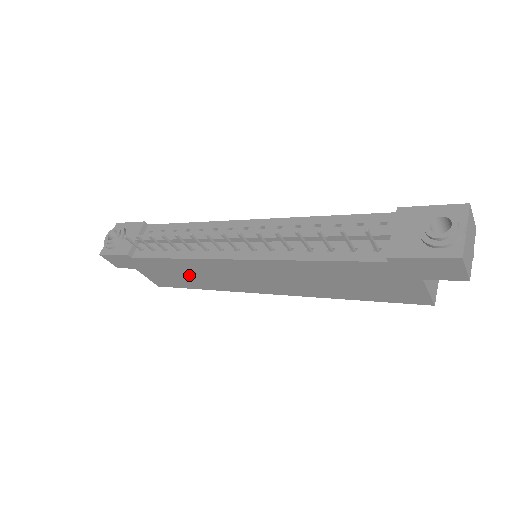
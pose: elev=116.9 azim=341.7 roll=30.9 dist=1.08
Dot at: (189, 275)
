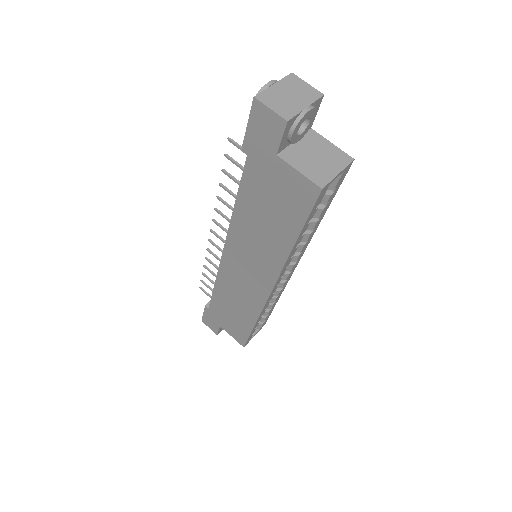
Dot at: (235, 306)
